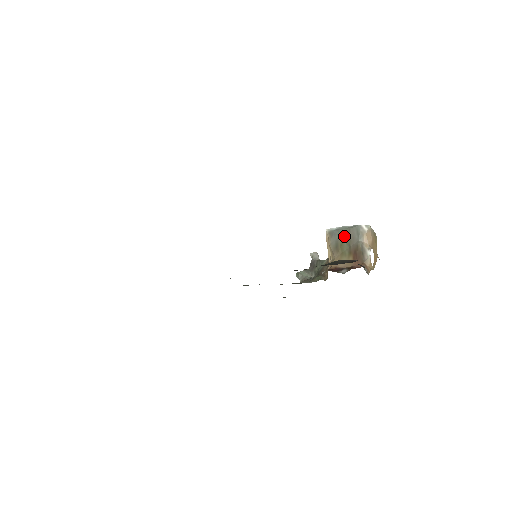
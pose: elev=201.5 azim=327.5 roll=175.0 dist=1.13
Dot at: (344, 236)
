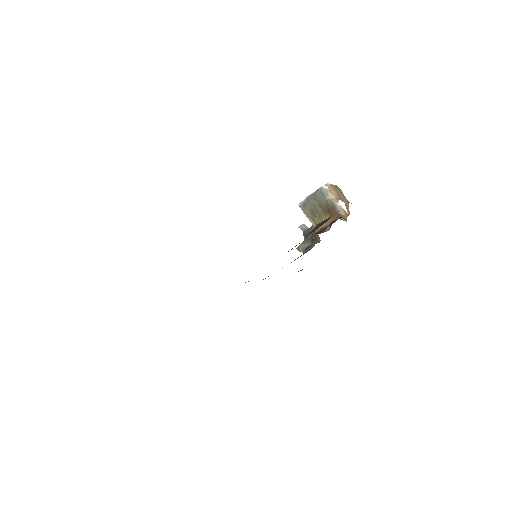
Dot at: (314, 202)
